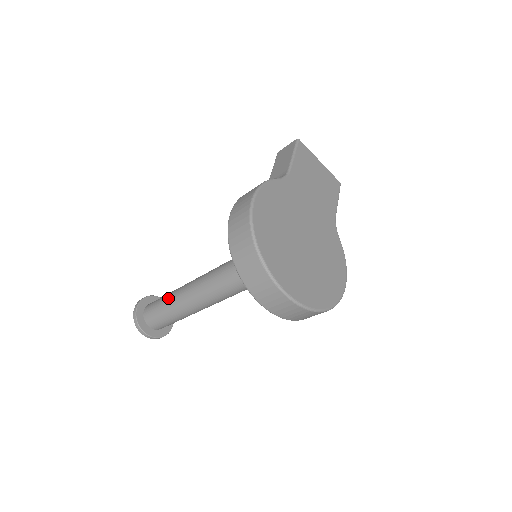
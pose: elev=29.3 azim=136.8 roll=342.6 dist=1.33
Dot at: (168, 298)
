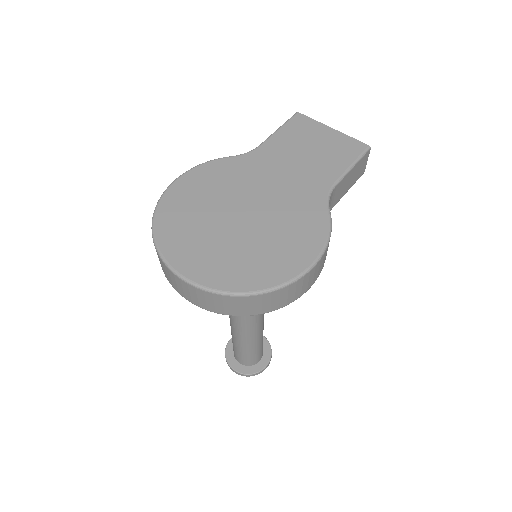
Dot at: occluded
